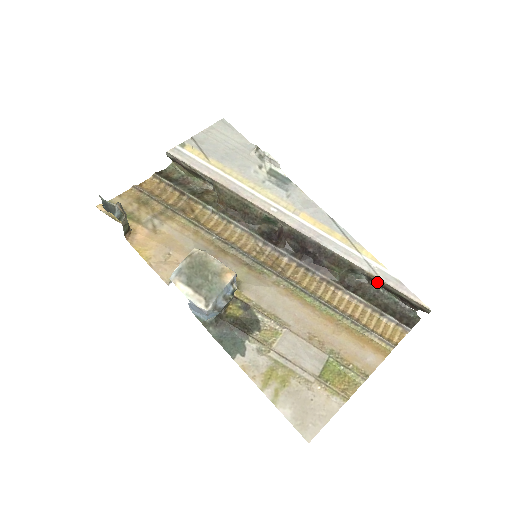
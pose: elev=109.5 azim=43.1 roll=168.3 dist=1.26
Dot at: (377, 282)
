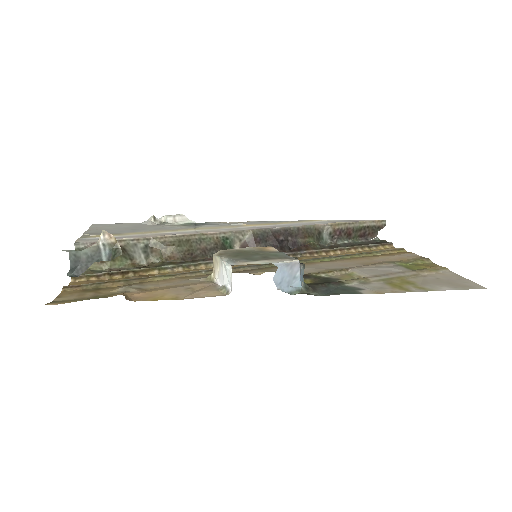
Dot at: (340, 231)
